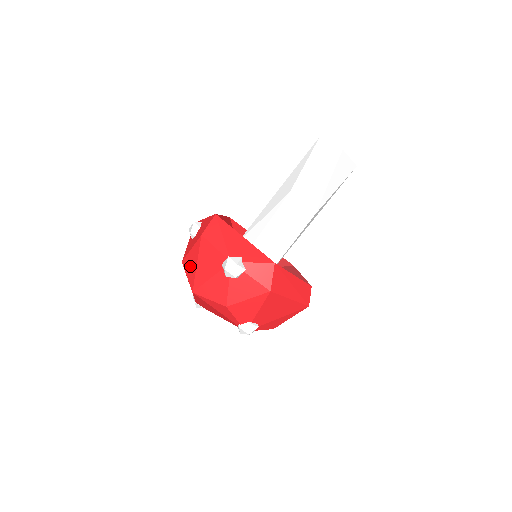
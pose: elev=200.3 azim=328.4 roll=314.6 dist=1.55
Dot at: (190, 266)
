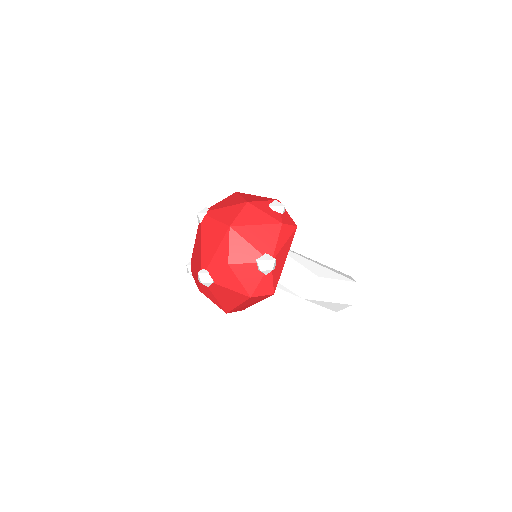
Dot at: (250, 216)
